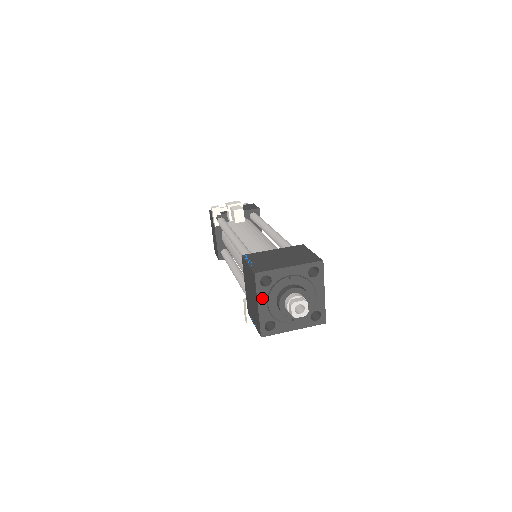
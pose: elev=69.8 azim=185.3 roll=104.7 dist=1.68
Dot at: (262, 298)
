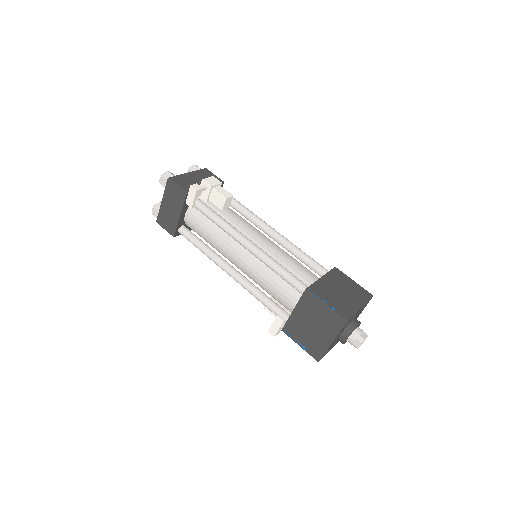
Dot at: (337, 336)
